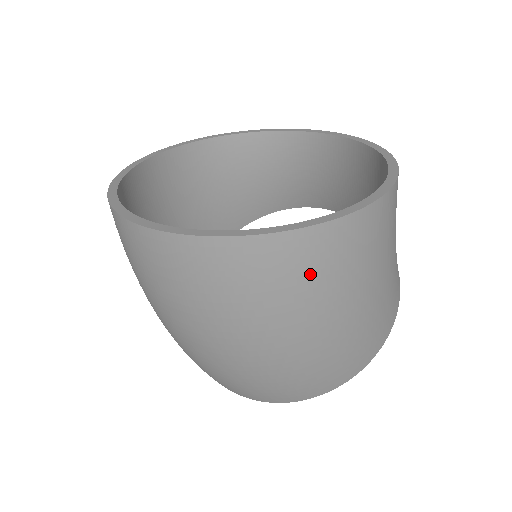
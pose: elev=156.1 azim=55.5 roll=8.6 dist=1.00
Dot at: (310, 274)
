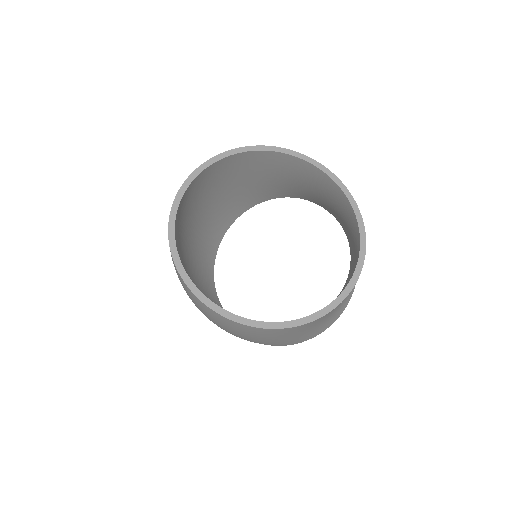
Dot at: (227, 325)
